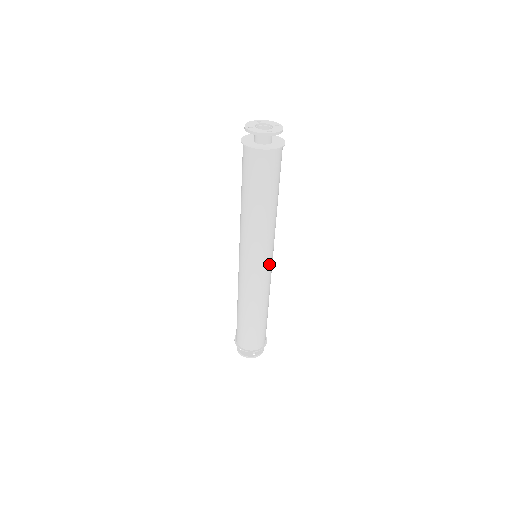
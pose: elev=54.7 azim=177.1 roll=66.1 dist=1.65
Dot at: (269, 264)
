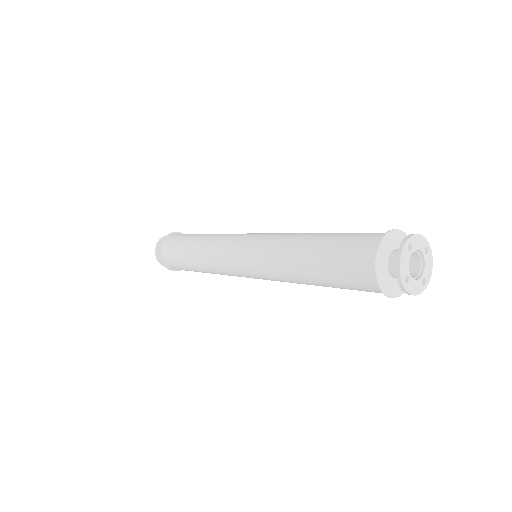
Dot at: occluded
